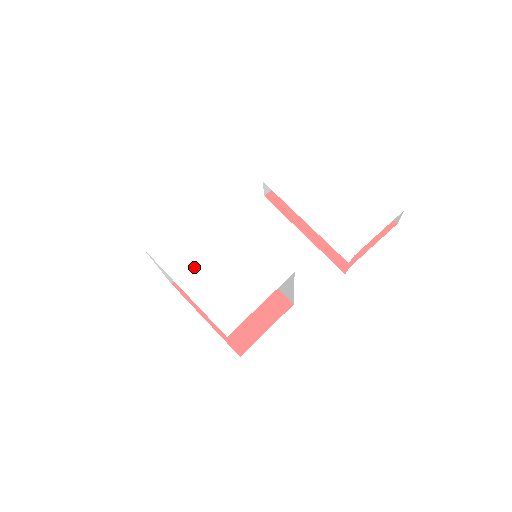
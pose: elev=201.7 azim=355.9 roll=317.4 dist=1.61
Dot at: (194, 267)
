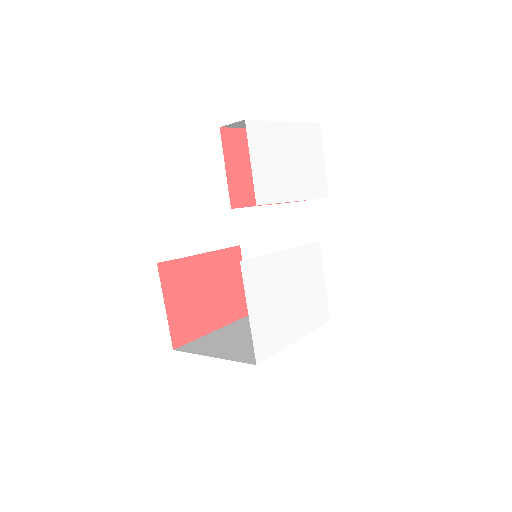
Dot at: (288, 321)
